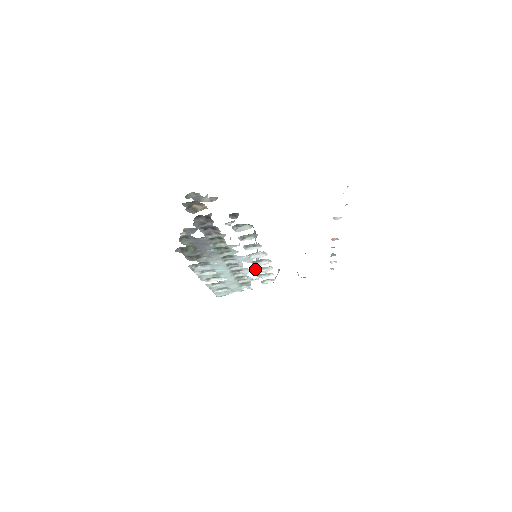
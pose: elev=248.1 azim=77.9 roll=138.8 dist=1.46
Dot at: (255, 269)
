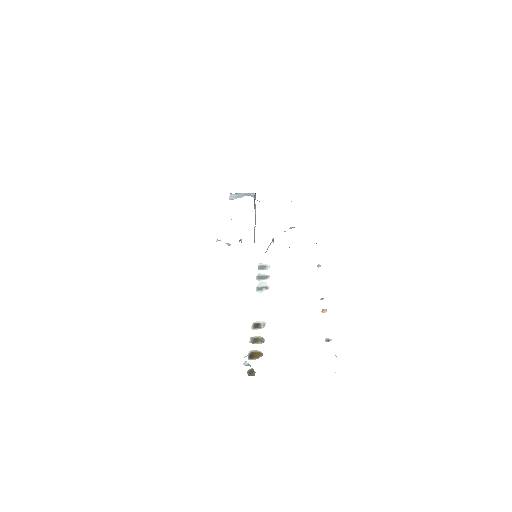
Dot at: (256, 290)
